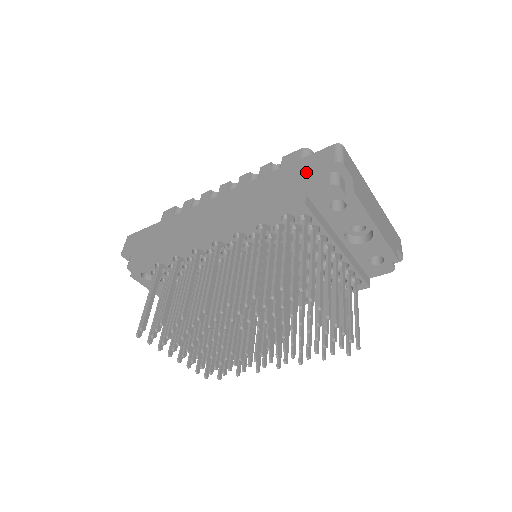
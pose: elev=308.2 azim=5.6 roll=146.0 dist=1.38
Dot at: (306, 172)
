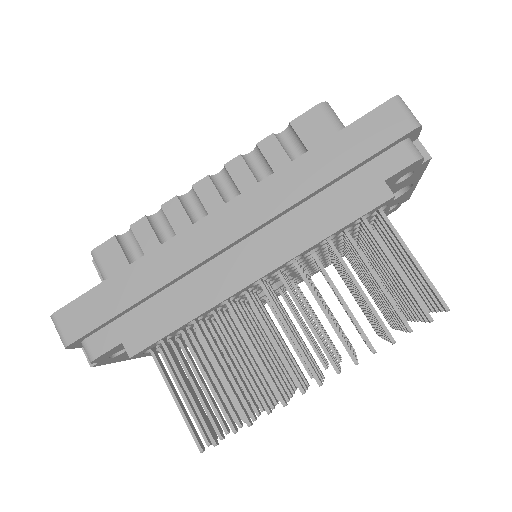
Dot at: (374, 149)
